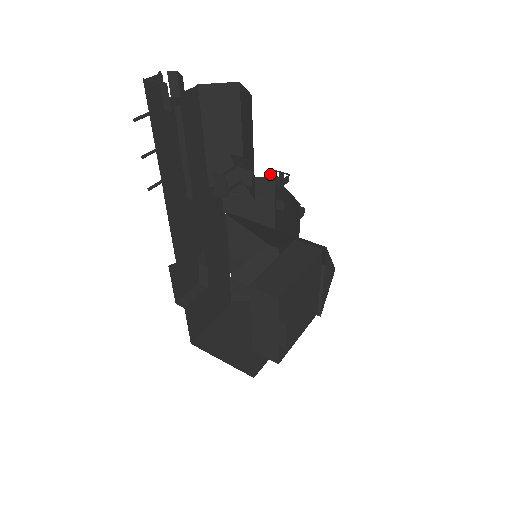
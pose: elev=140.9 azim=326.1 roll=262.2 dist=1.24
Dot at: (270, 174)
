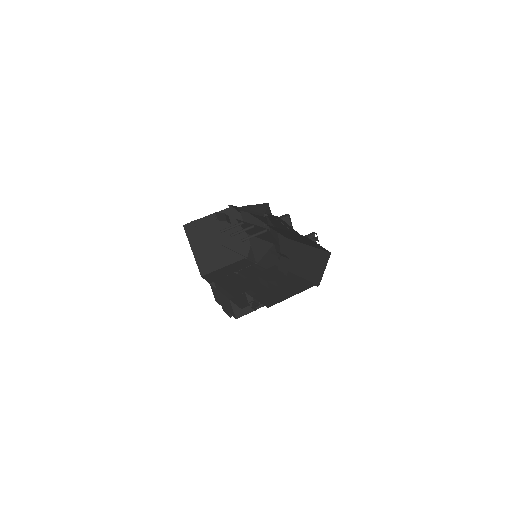
Dot at: (311, 234)
